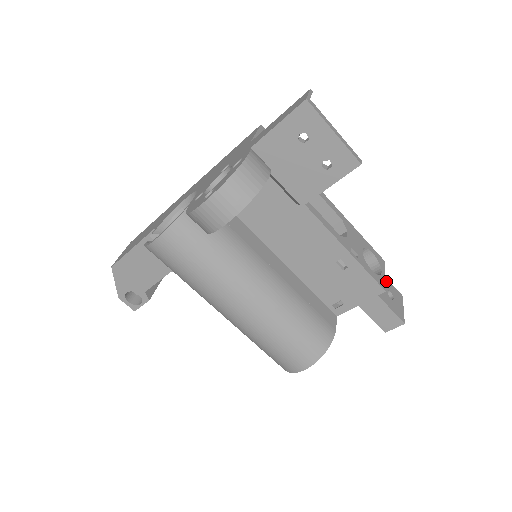
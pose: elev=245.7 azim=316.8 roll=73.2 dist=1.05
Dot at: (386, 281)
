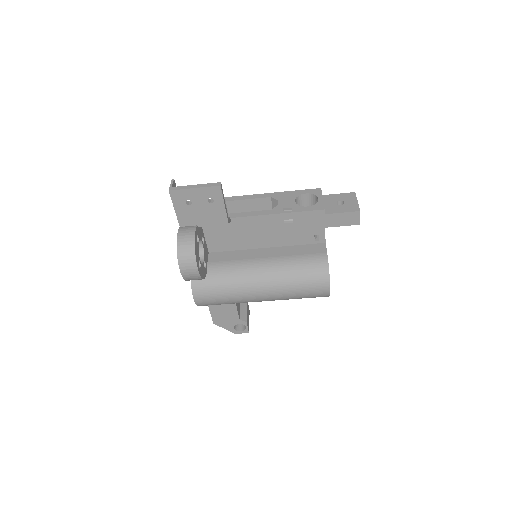
Dot at: (334, 197)
